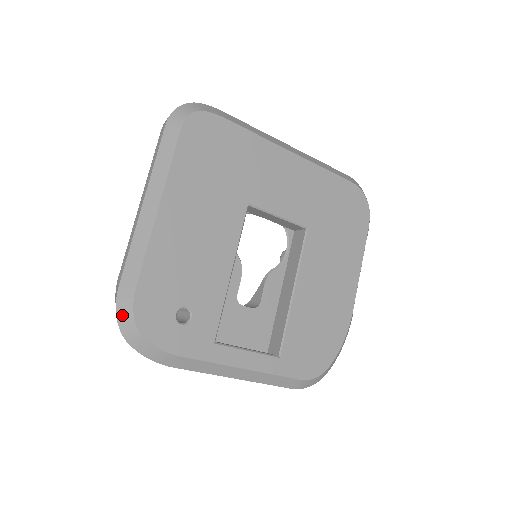
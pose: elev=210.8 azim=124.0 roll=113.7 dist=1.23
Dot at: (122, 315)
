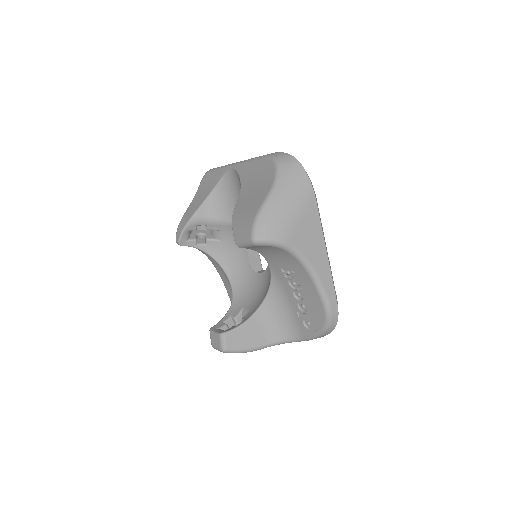
Dot at: occluded
